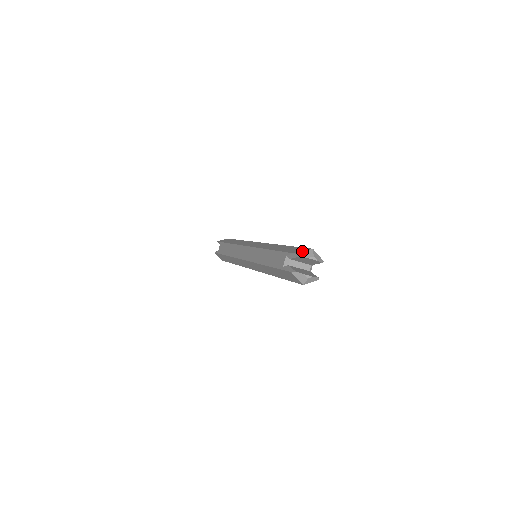
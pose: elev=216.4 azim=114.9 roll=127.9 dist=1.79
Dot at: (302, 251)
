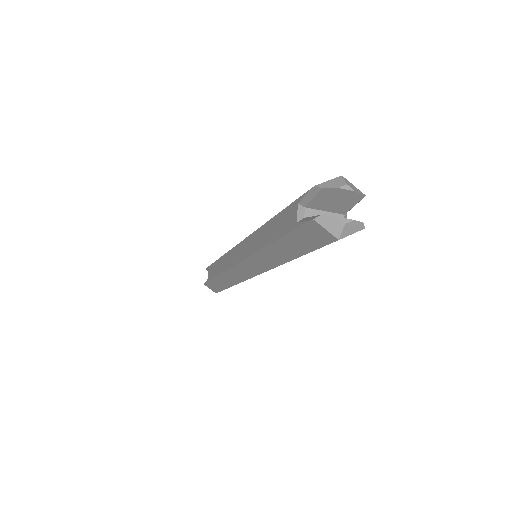
Dot at: (324, 182)
